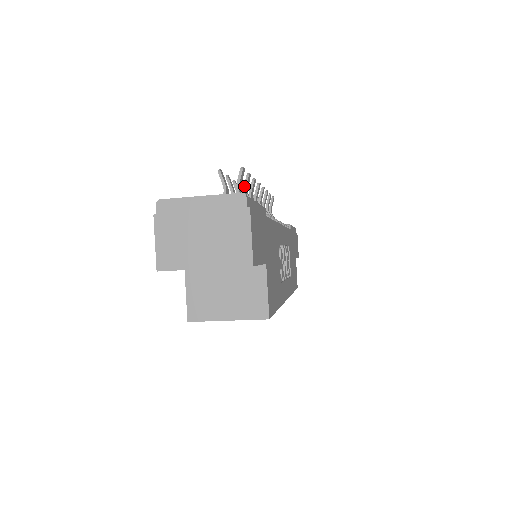
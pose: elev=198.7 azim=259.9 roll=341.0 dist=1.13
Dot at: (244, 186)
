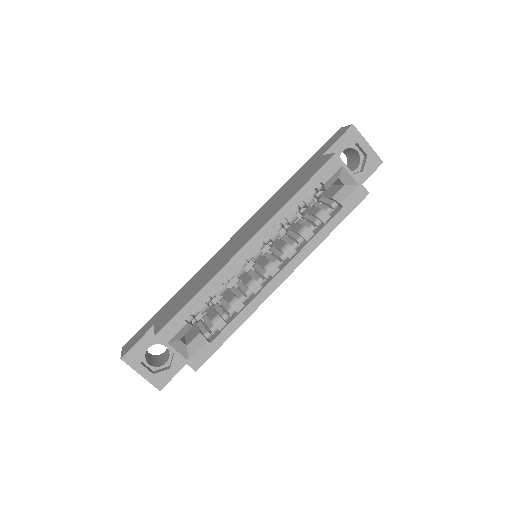
Dot at: occluded
